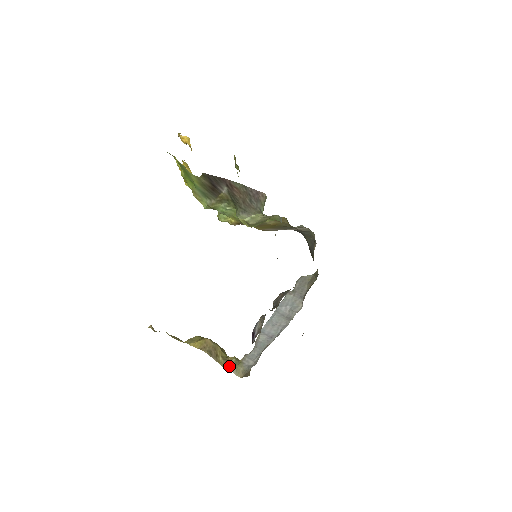
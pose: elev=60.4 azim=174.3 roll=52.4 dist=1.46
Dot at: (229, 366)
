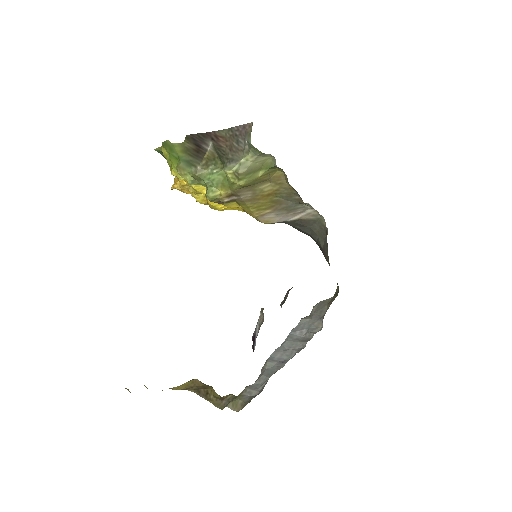
Dot at: (223, 403)
